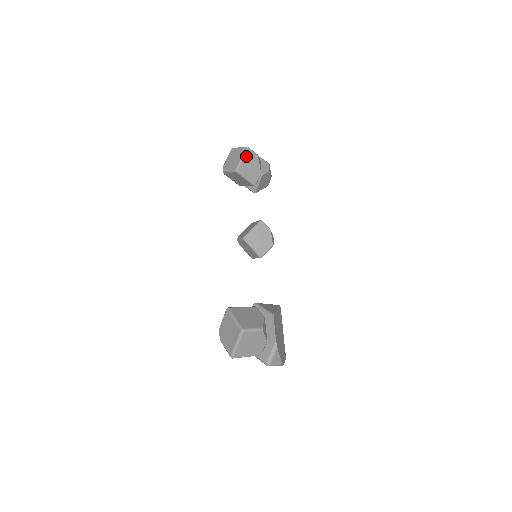
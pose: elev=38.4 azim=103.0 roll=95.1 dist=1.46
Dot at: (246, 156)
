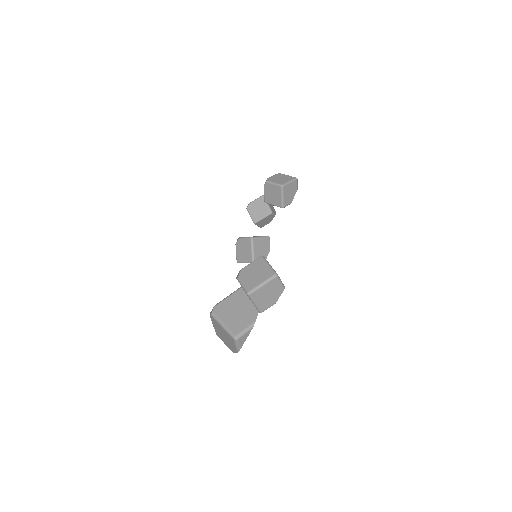
Dot at: (293, 183)
